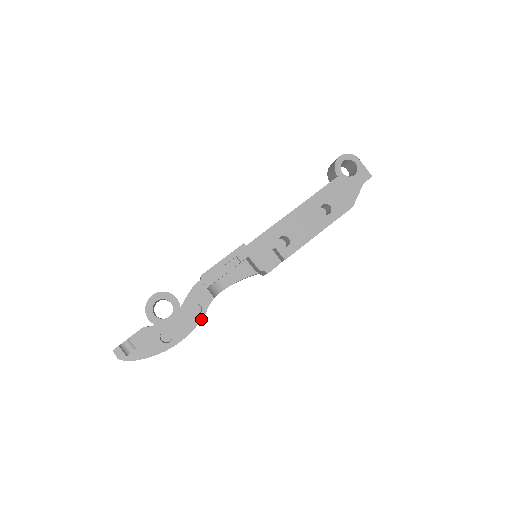
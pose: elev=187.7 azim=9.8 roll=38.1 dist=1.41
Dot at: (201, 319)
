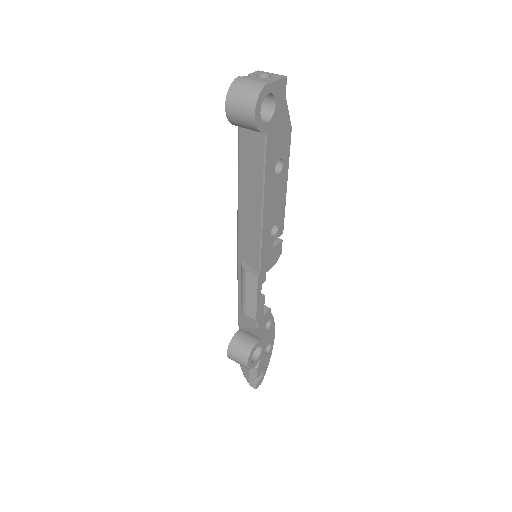
Dot at: occluded
